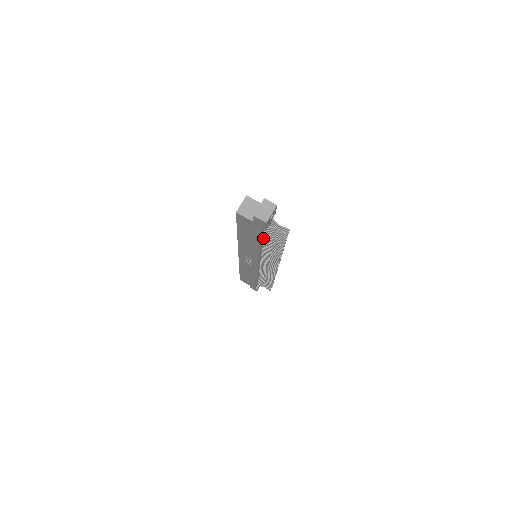
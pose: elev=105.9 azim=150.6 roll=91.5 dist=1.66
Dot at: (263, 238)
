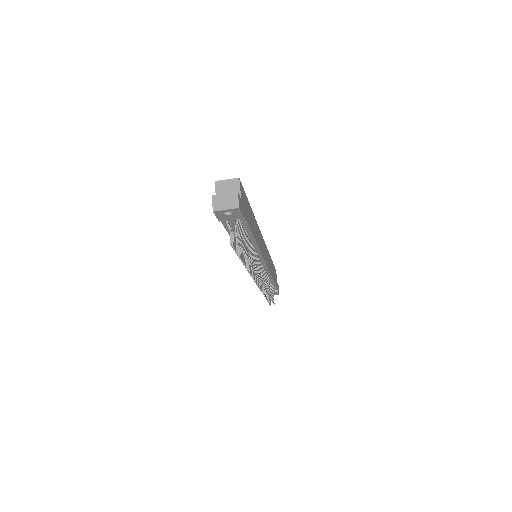
Dot at: occluded
